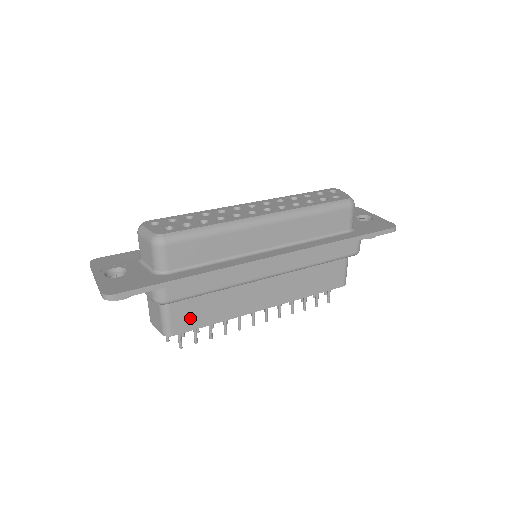
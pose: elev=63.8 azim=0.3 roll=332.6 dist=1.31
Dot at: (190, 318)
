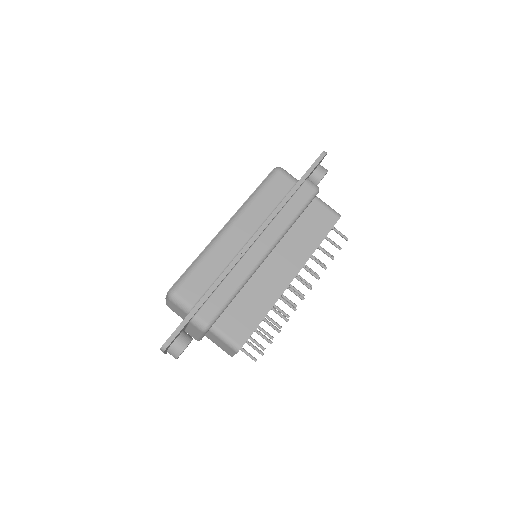
Dot at: (242, 326)
